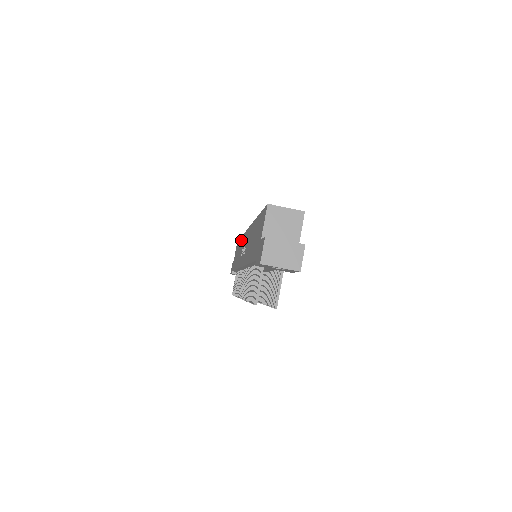
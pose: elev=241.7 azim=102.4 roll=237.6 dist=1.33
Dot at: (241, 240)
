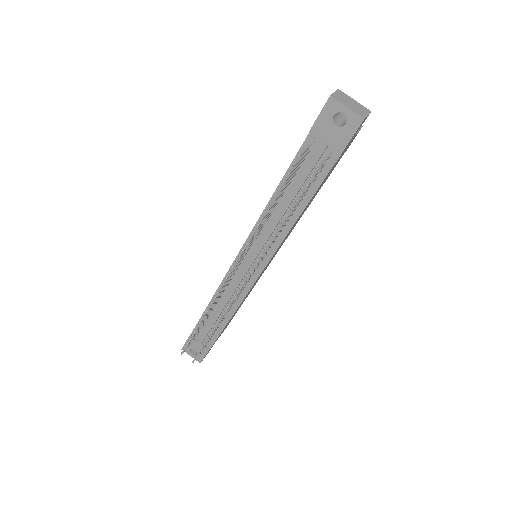
Dot at: occluded
